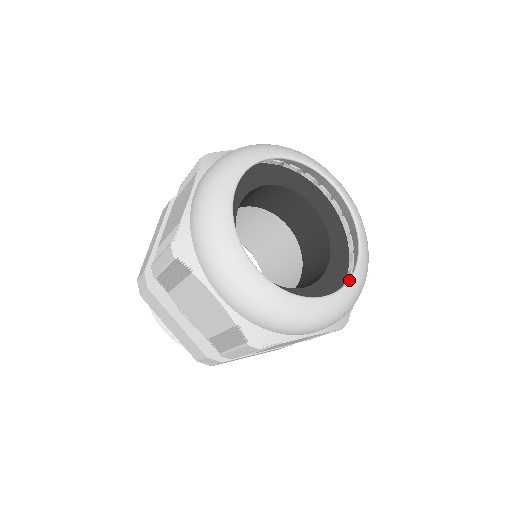
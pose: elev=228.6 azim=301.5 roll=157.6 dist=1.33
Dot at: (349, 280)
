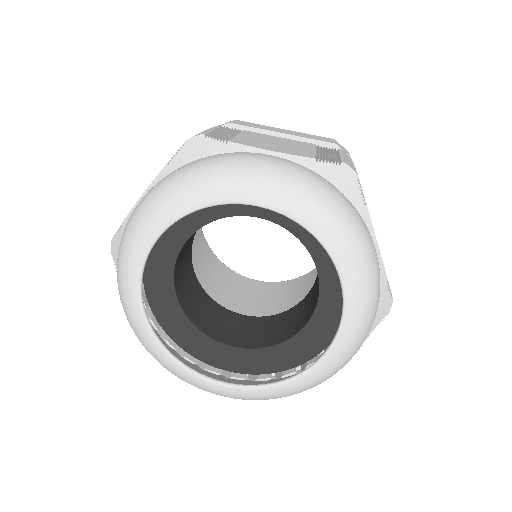
Dot at: (340, 322)
